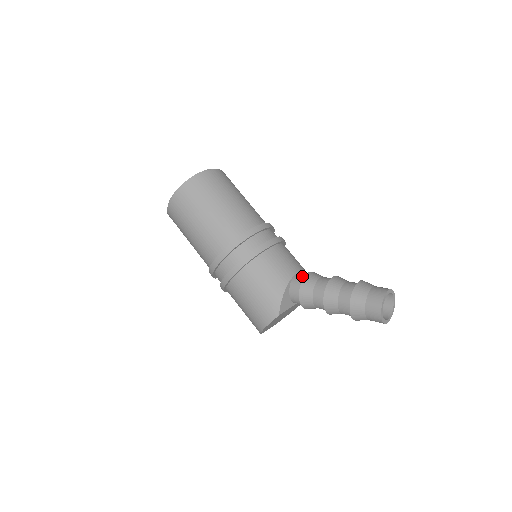
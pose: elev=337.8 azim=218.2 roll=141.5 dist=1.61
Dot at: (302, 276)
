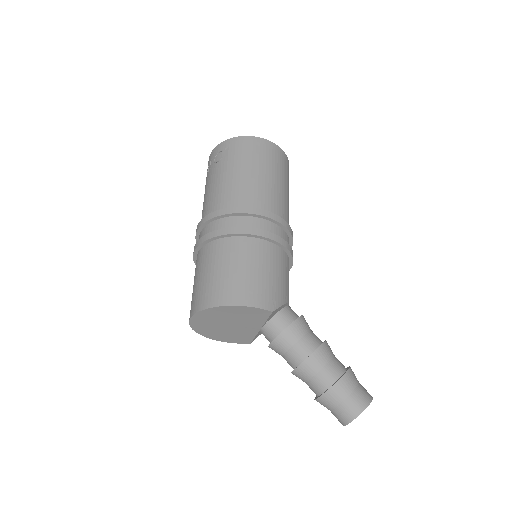
Dot at: occluded
